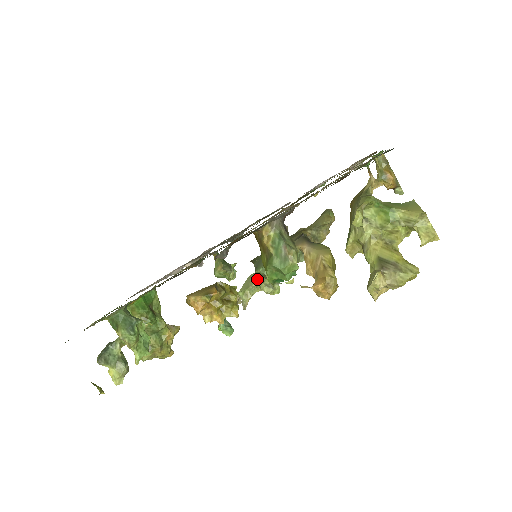
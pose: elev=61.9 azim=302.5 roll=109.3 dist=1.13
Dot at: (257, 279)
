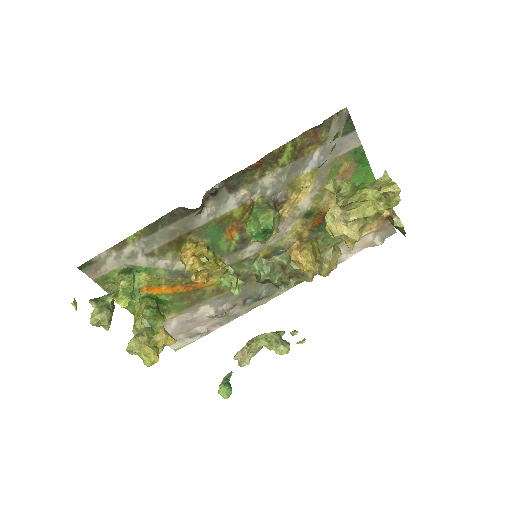
Dot at: occluded
